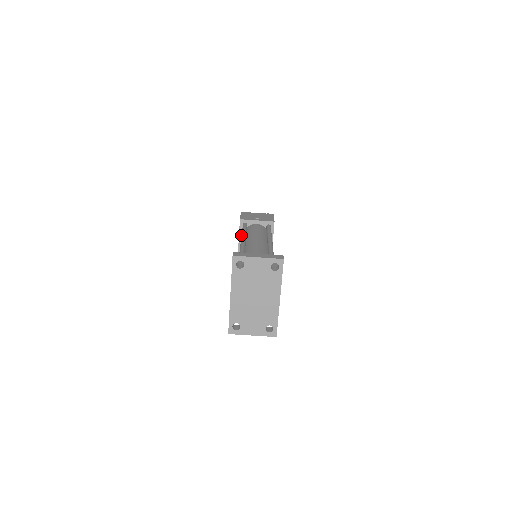
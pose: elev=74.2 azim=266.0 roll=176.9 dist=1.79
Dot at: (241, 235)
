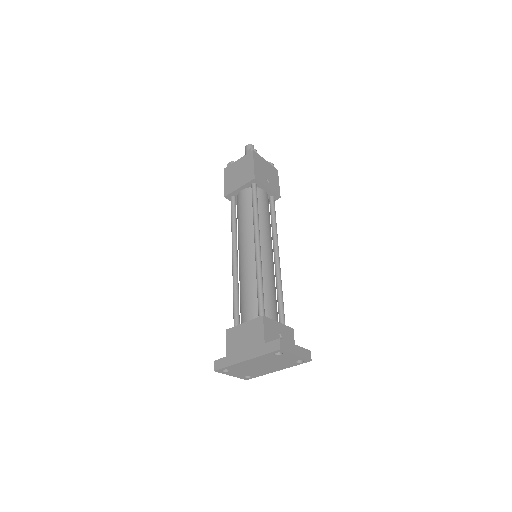
Dot at: (242, 188)
